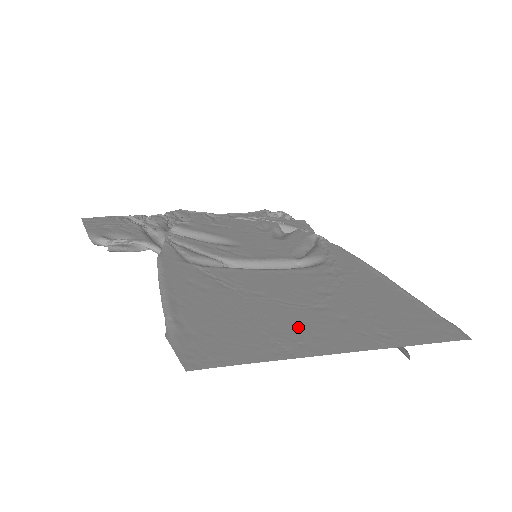
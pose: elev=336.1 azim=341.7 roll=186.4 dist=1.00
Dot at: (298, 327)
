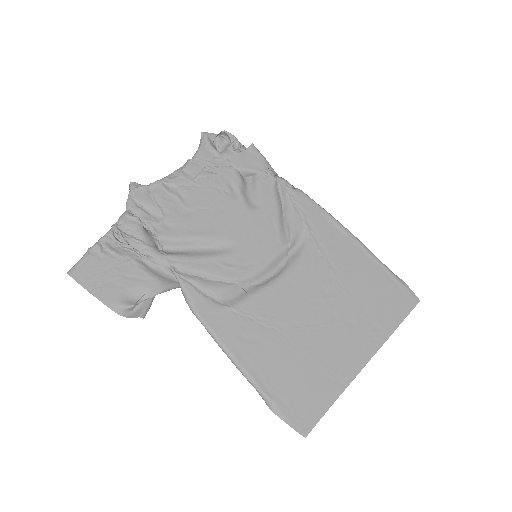
Dot at: (334, 352)
